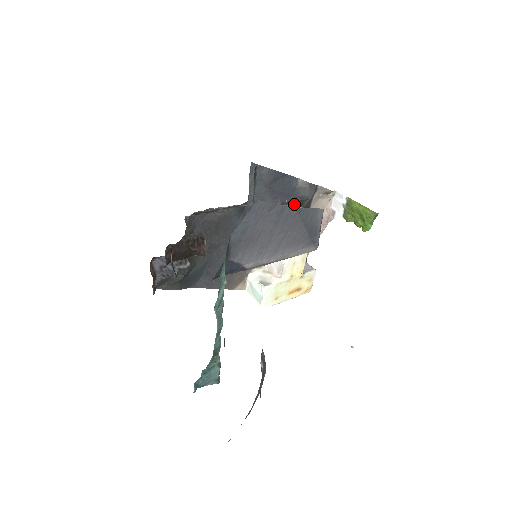
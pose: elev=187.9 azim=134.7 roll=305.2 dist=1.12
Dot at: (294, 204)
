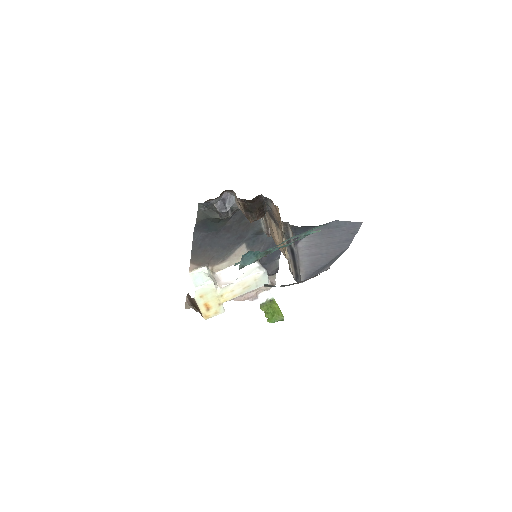
Dot at: occluded
